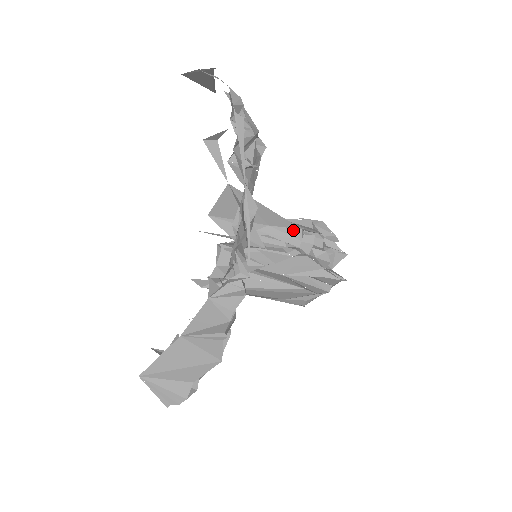
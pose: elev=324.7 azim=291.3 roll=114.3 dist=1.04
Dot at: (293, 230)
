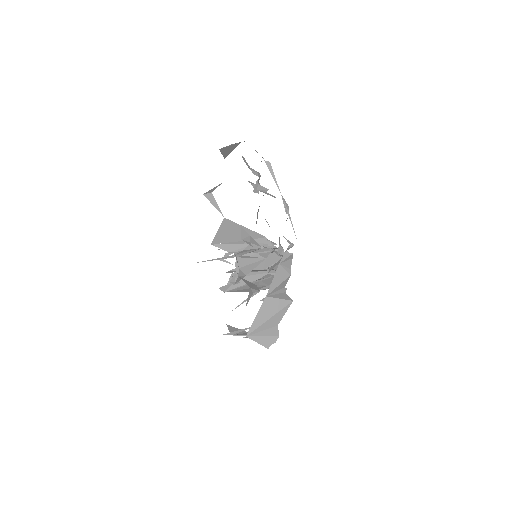
Dot at: (261, 239)
